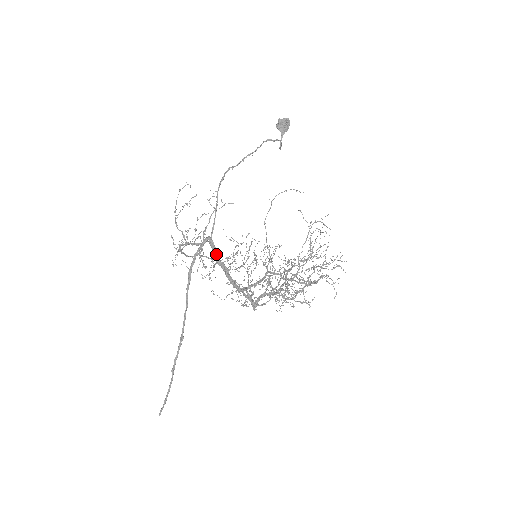
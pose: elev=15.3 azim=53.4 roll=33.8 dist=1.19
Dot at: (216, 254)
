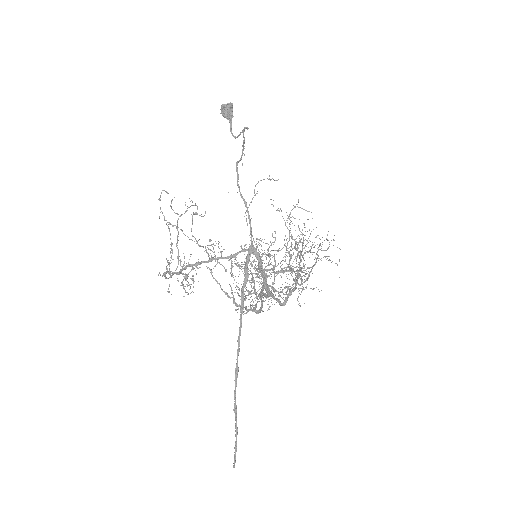
Dot at: (262, 262)
